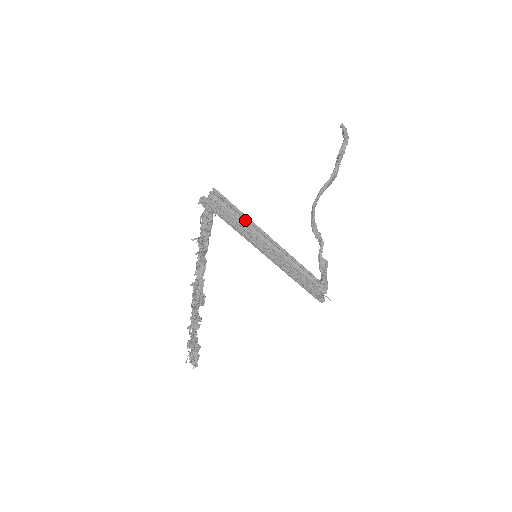
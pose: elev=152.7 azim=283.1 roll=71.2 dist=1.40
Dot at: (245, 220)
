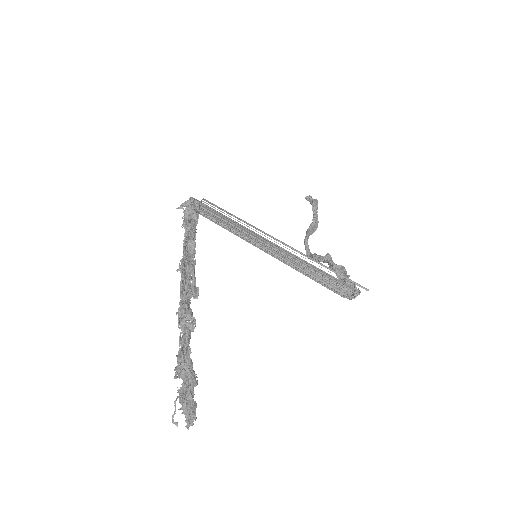
Dot at: occluded
